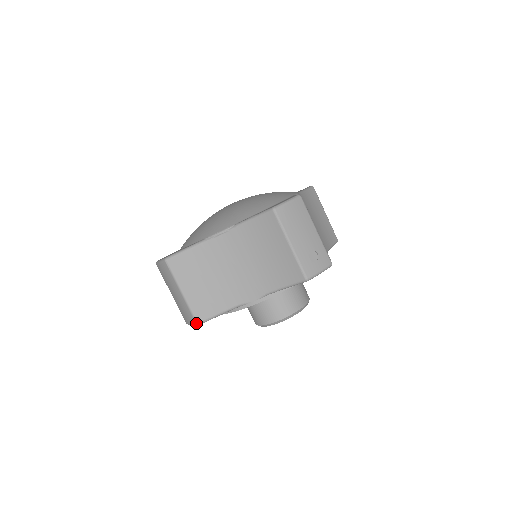
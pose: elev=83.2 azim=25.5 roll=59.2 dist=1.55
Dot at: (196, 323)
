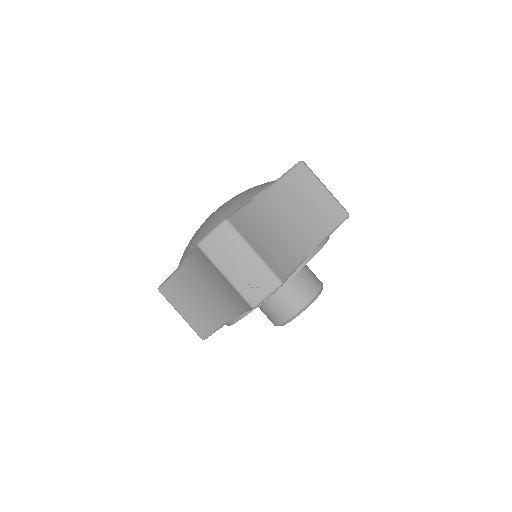
Dot at: occluded
